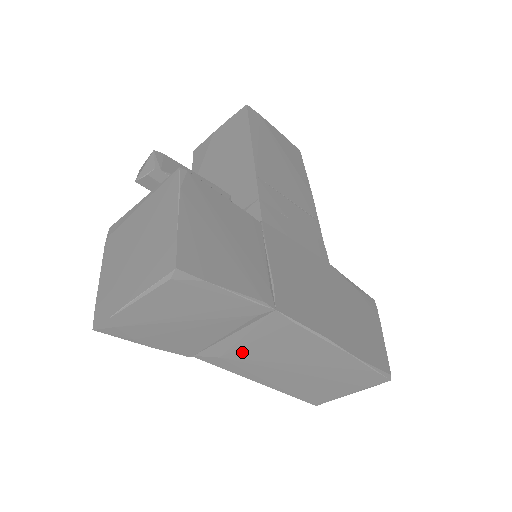
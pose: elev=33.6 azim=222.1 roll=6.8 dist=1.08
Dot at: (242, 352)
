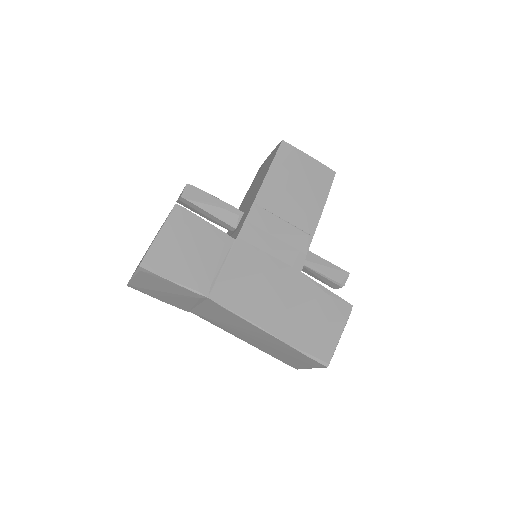
Dot at: (212, 317)
